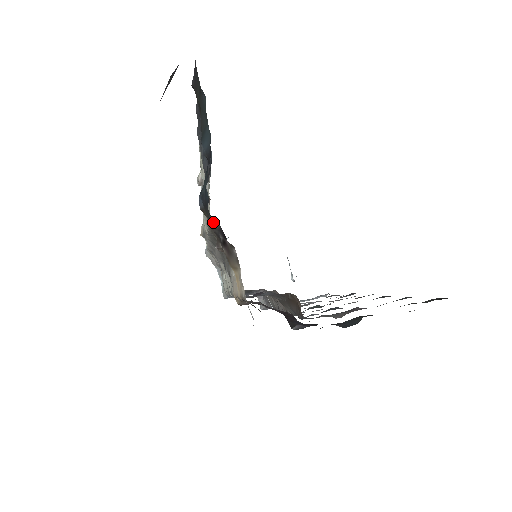
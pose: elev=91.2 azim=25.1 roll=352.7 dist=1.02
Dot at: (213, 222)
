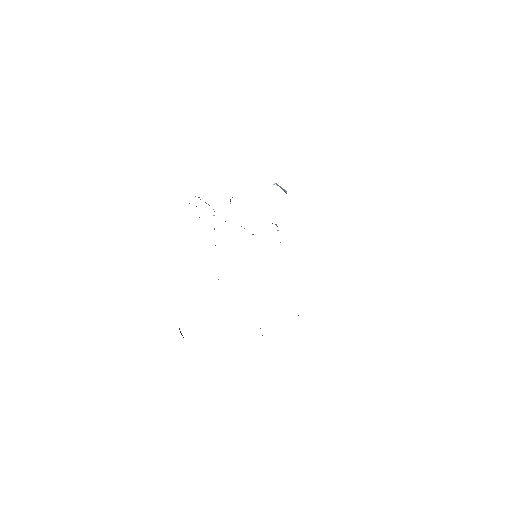
Dot at: occluded
